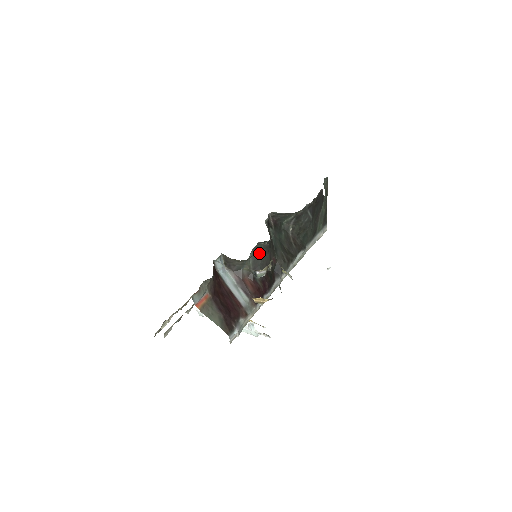
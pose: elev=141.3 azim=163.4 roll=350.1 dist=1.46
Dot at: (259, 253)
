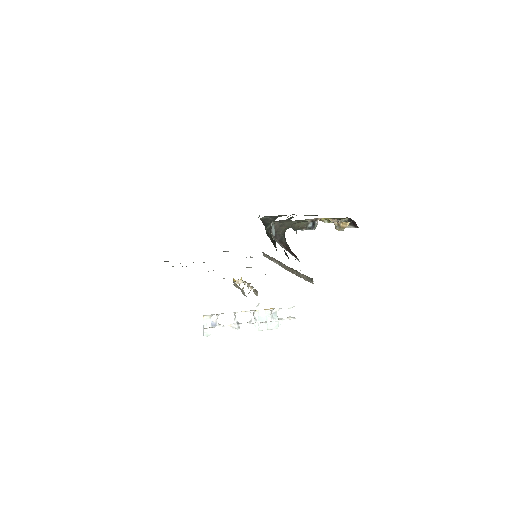
Dot at: occluded
